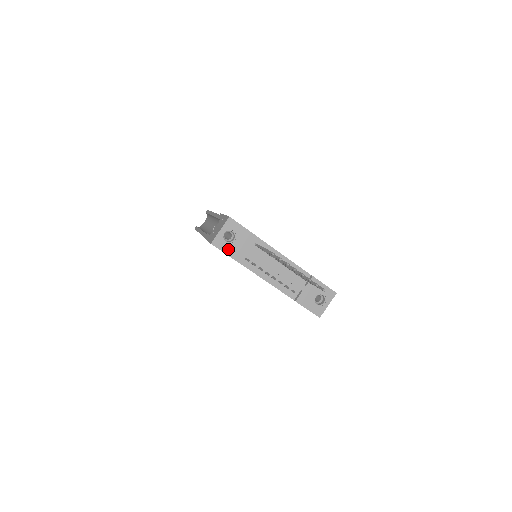
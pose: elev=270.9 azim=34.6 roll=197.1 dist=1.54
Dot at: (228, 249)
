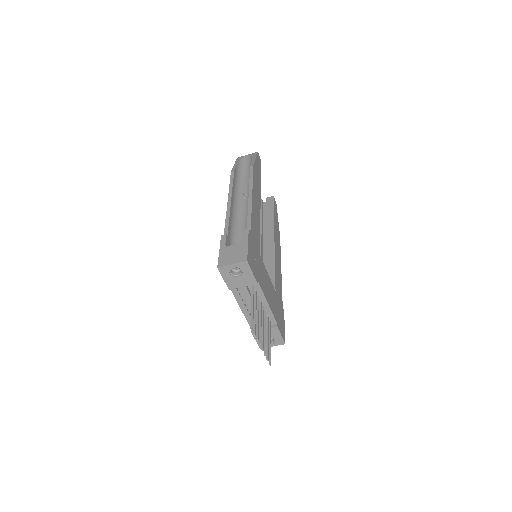
Dot at: (228, 278)
